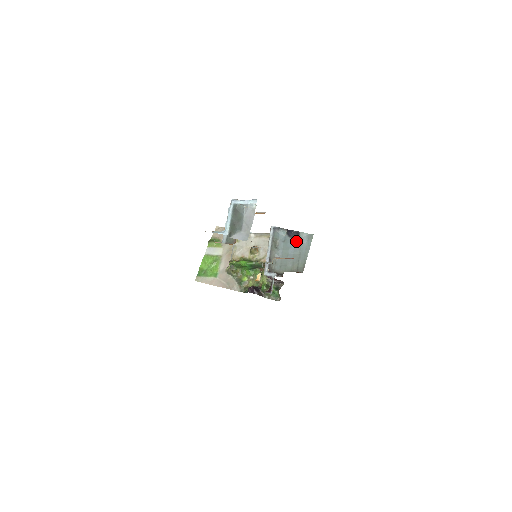
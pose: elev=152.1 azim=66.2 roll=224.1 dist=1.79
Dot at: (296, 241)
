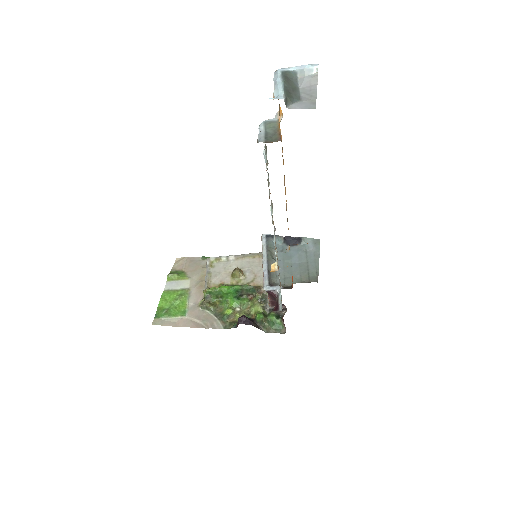
Dot at: (299, 248)
